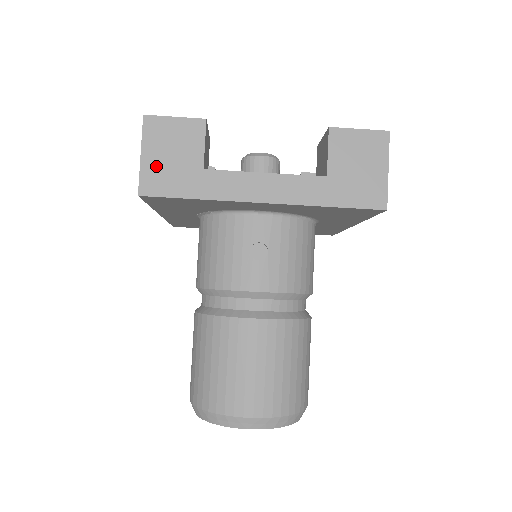
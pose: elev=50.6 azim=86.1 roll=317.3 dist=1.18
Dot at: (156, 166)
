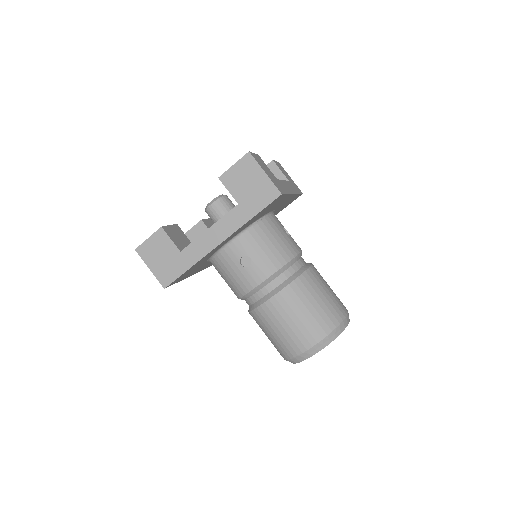
Dot at: (160, 269)
